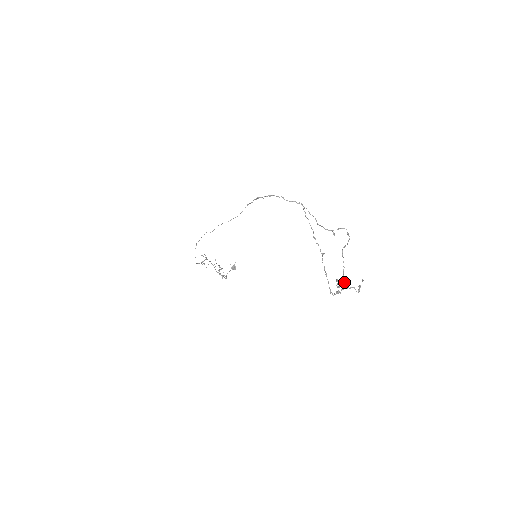
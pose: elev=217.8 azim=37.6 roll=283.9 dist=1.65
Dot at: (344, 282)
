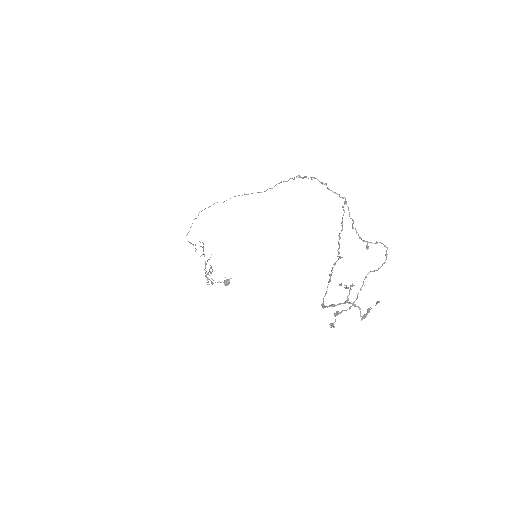
Dot at: (349, 292)
